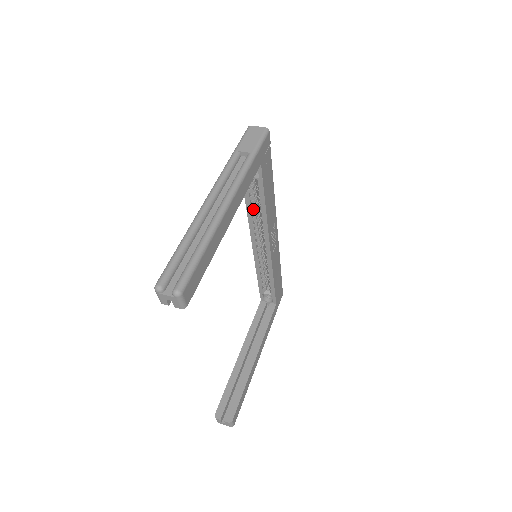
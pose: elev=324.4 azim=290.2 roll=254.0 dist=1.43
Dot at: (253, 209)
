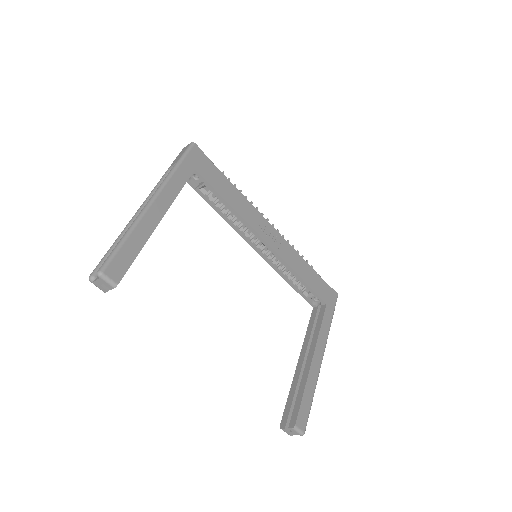
Dot at: (228, 215)
